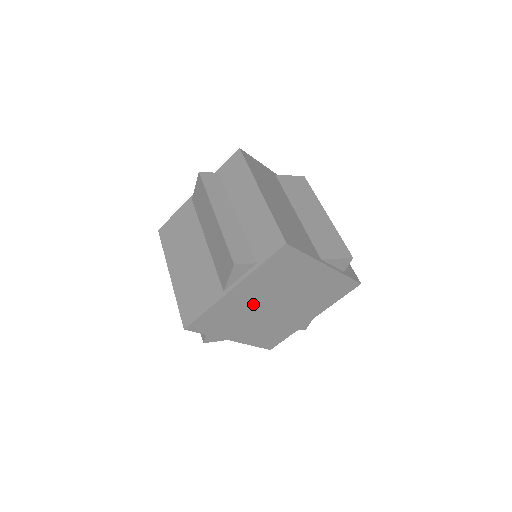
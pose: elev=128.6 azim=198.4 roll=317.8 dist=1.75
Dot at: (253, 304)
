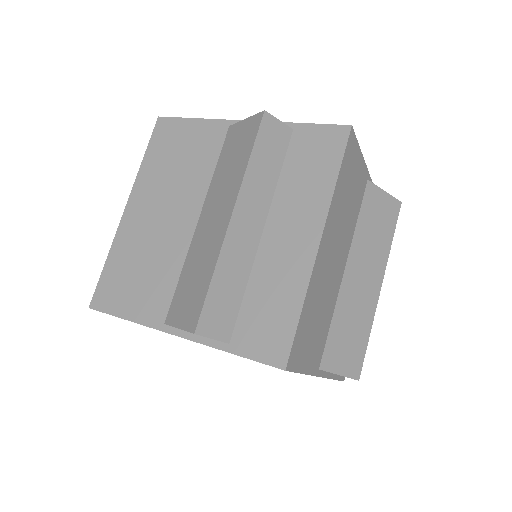
Dot at: occluded
